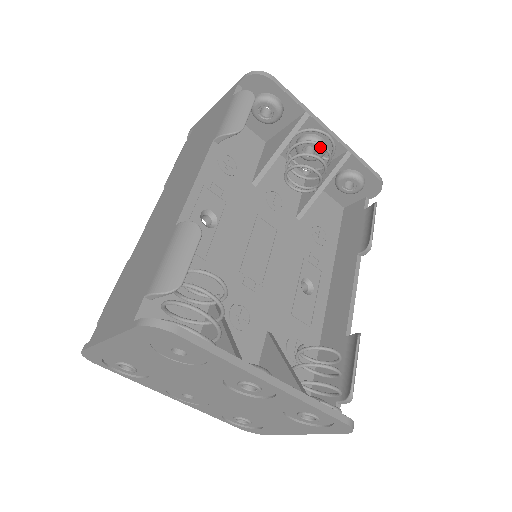
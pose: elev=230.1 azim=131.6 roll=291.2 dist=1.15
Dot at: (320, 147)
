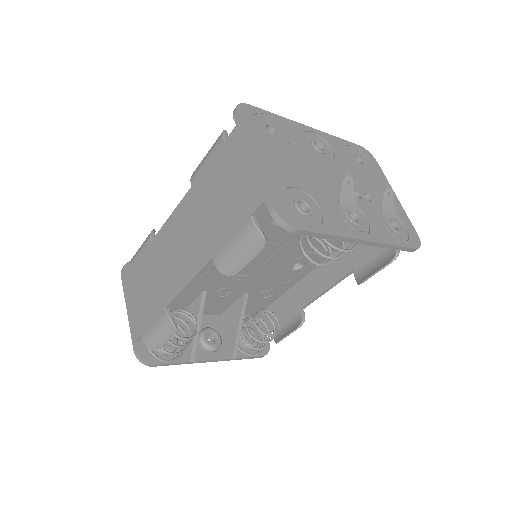
Dot at: occluded
